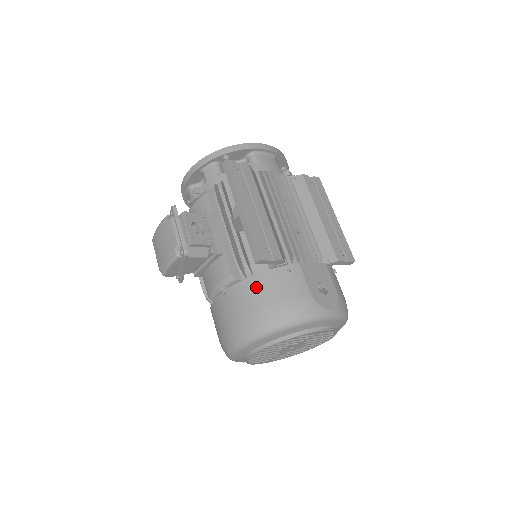
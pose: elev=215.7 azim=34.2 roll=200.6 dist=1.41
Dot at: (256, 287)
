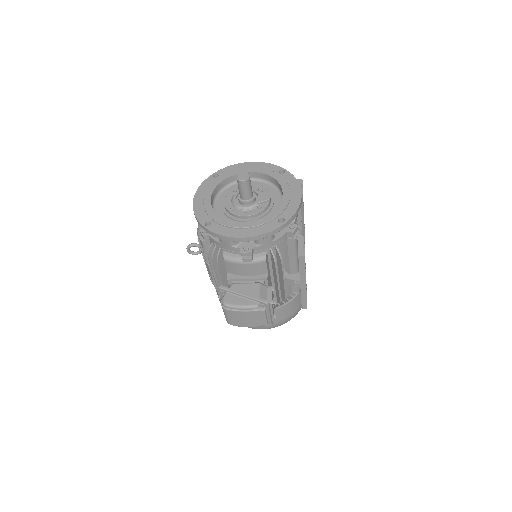
Dot at: (288, 309)
